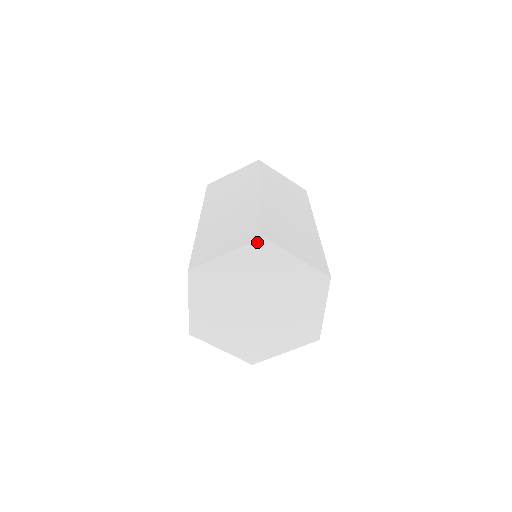
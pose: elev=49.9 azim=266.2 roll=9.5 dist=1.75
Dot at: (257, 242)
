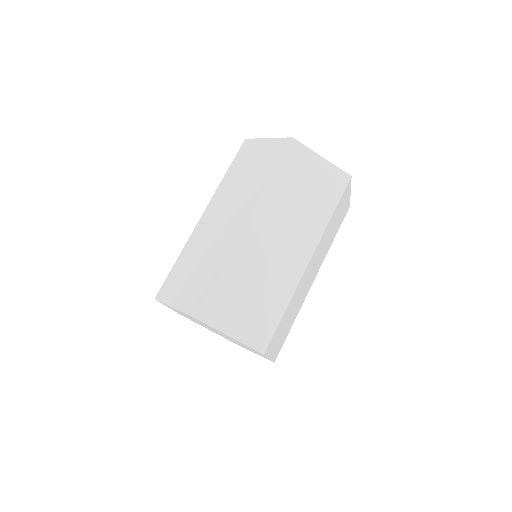
Dot at: (257, 351)
